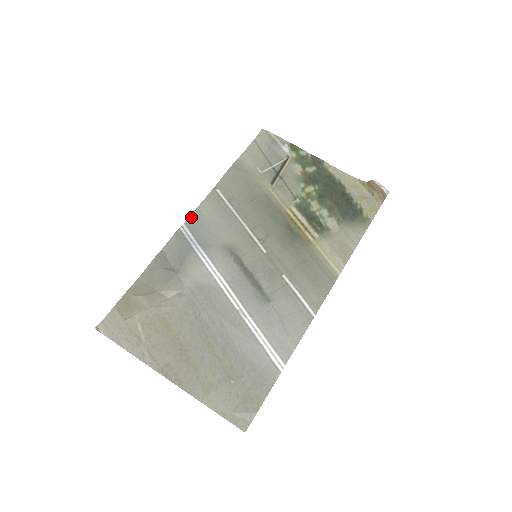
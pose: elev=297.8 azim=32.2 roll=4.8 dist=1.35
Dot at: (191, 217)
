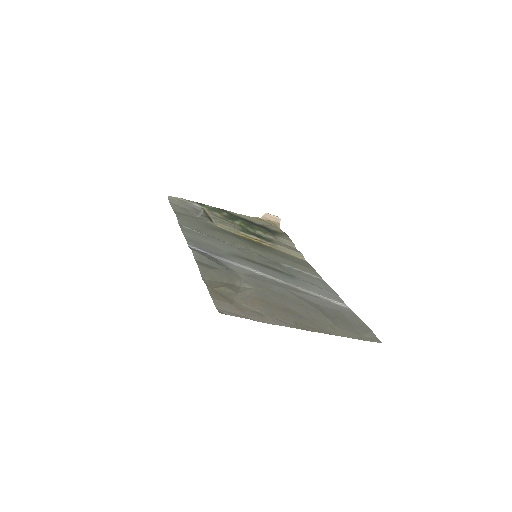
Dot at: (188, 240)
